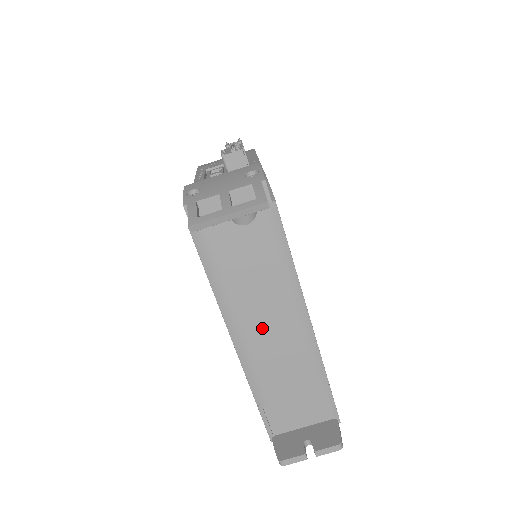
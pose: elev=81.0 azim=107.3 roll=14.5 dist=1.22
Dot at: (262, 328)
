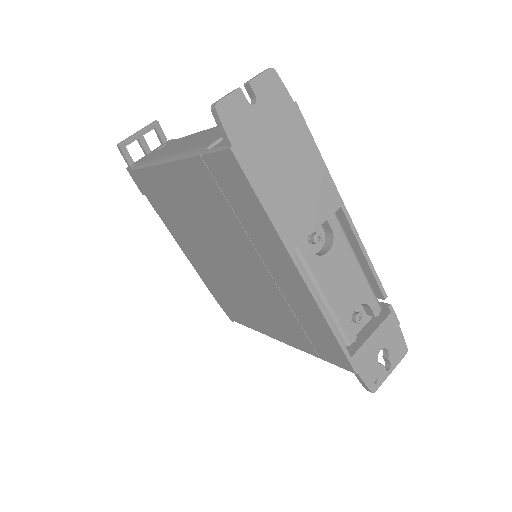
Dot at: (185, 145)
